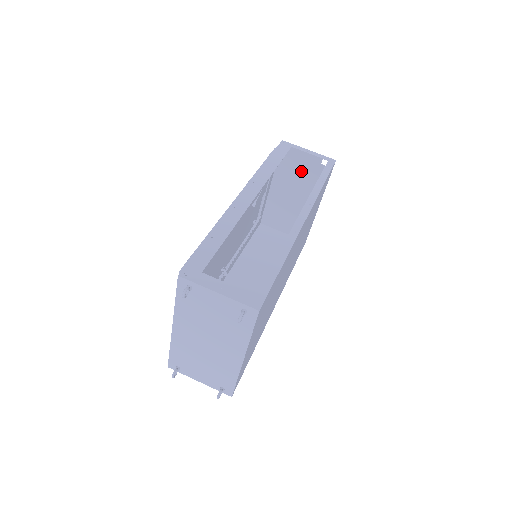
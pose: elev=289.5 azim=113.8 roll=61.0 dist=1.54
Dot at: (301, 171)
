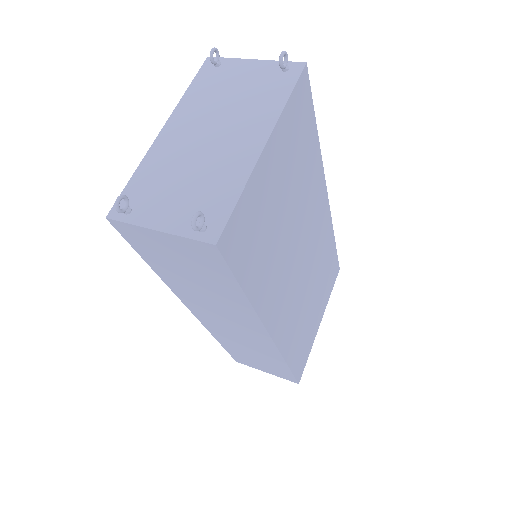
Dot at: occluded
